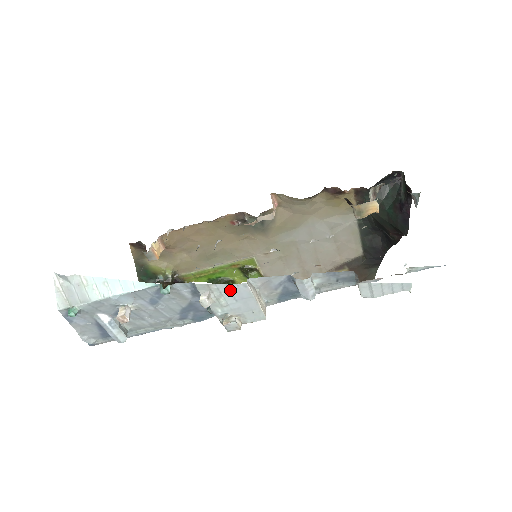
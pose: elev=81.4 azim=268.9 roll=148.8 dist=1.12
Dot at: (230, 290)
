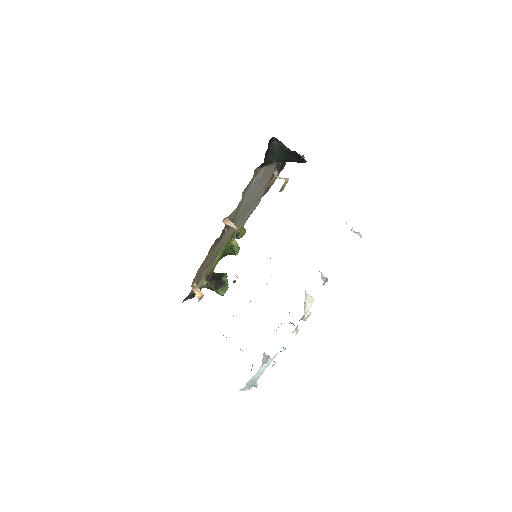
Dot at: occluded
